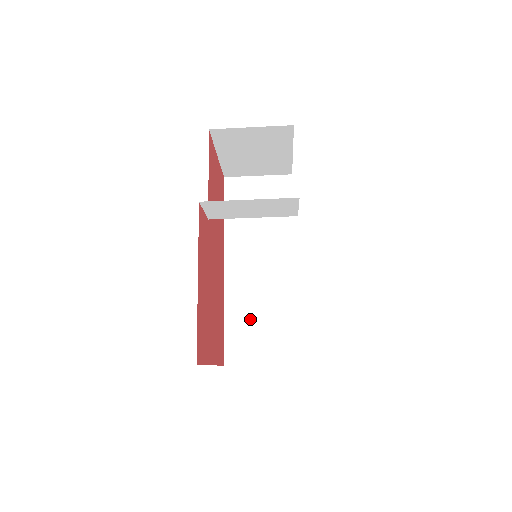
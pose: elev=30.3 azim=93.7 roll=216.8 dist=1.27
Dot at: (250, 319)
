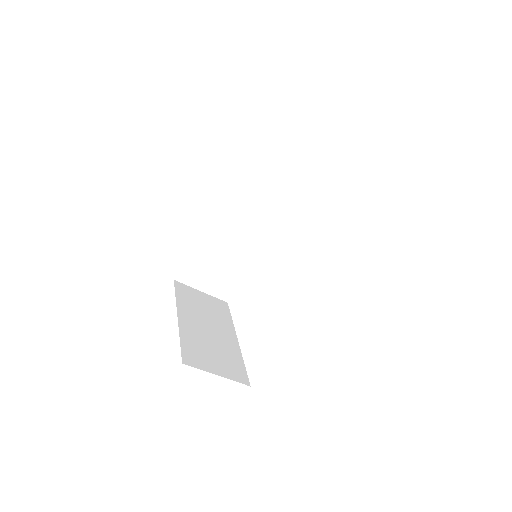
Dot at: (213, 258)
